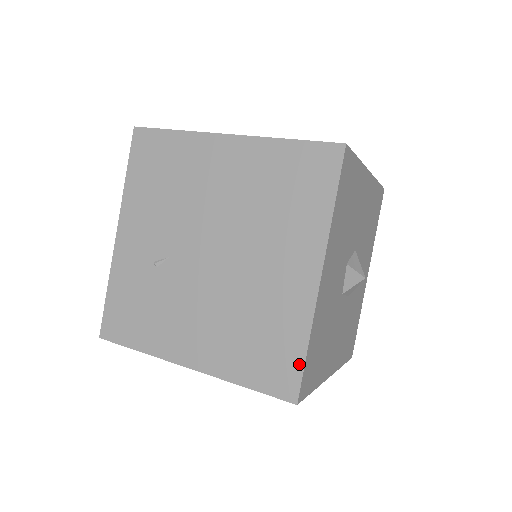
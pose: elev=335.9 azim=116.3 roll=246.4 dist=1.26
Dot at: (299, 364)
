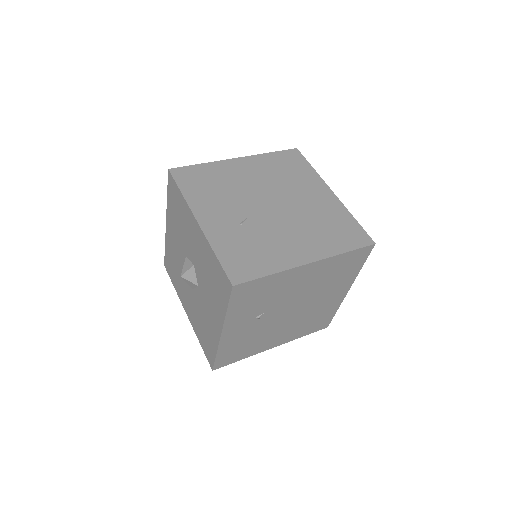
Dot at: (359, 227)
